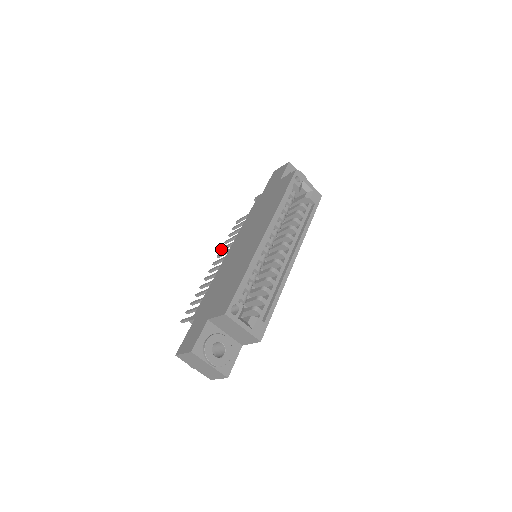
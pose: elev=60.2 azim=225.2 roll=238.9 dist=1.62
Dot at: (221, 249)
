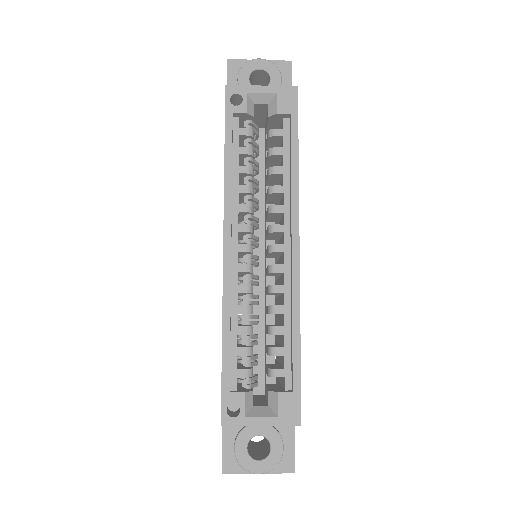
Dot at: occluded
